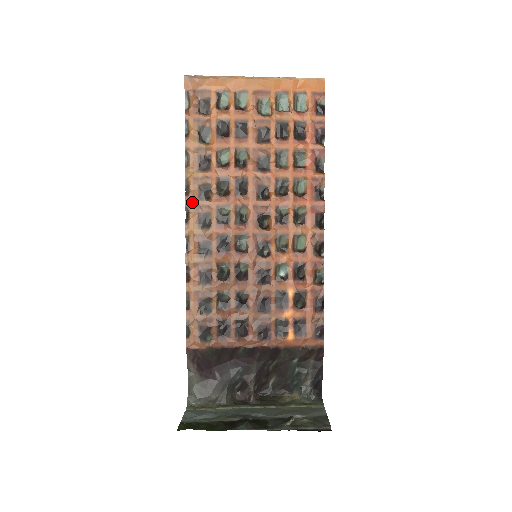
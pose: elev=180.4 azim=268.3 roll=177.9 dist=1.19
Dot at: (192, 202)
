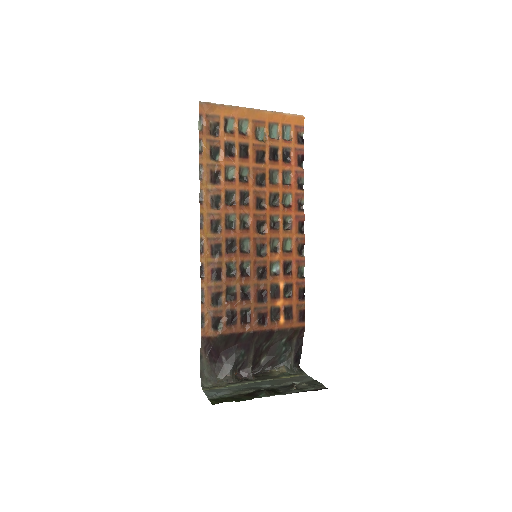
Dot at: (206, 210)
